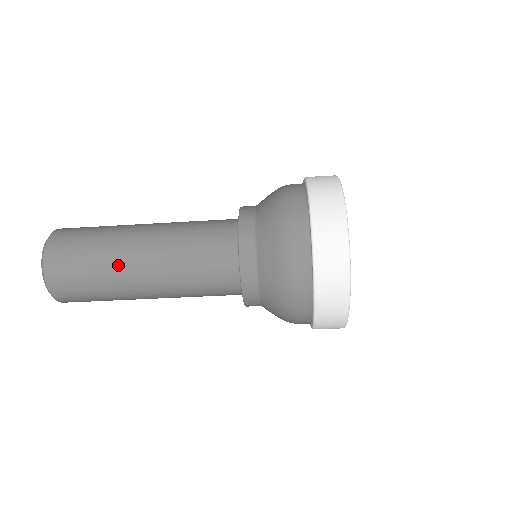
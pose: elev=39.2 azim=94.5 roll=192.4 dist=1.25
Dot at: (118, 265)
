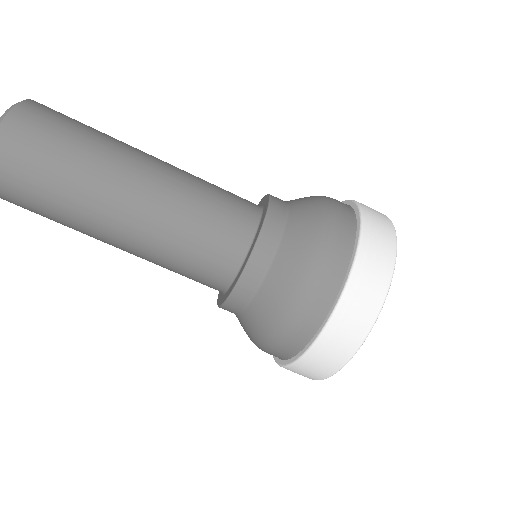
Dot at: (93, 196)
